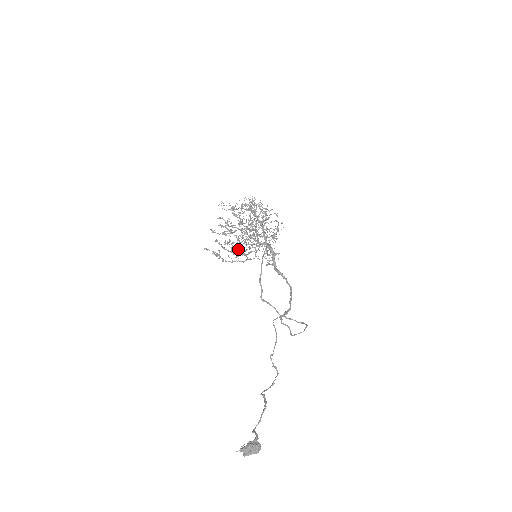
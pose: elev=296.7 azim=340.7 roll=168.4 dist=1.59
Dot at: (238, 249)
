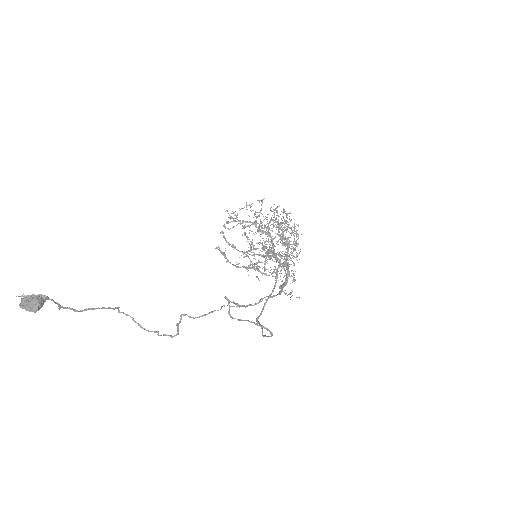
Dot at: occluded
